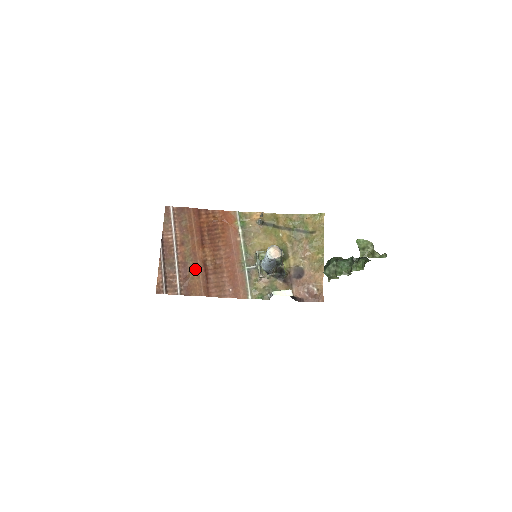
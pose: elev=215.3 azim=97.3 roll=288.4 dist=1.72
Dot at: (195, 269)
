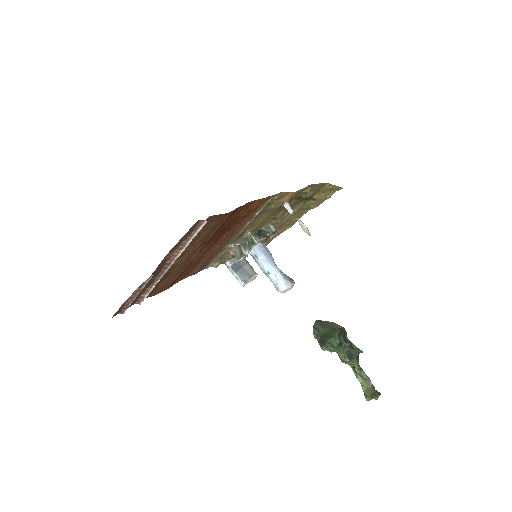
Dot at: (177, 274)
